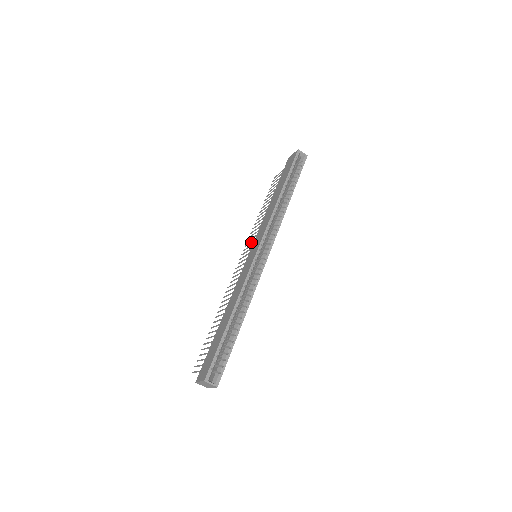
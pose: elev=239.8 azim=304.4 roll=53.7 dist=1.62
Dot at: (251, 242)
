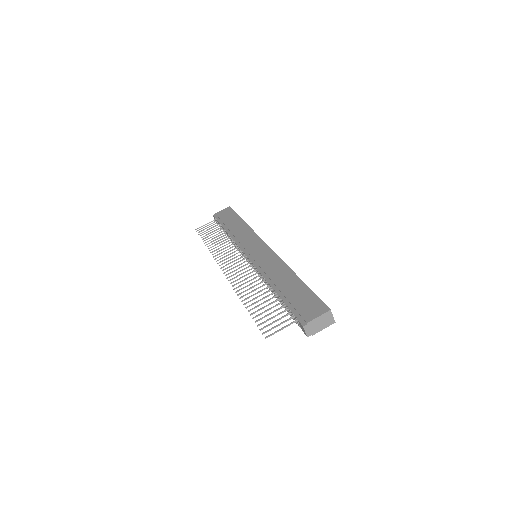
Dot at: (229, 254)
